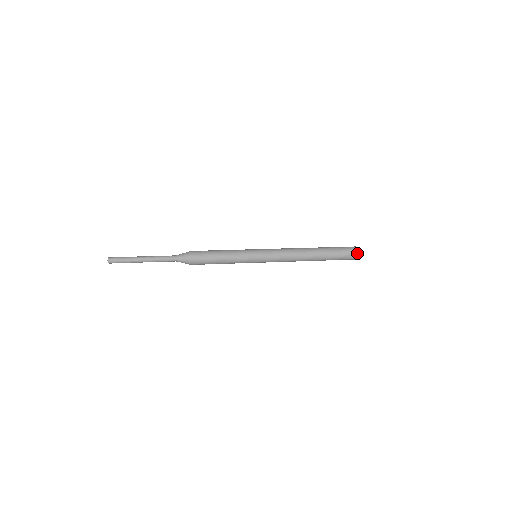
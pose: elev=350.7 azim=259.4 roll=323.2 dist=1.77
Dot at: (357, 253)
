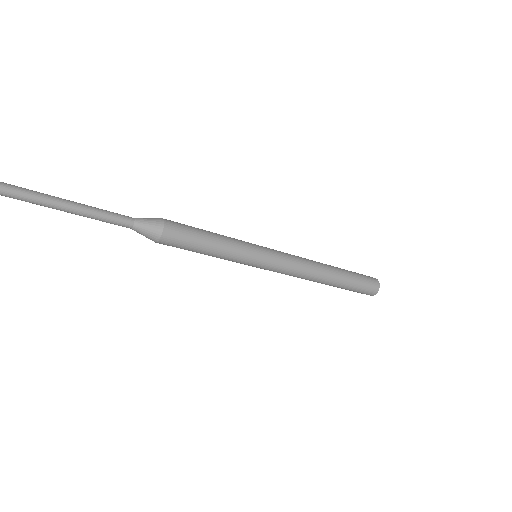
Dot at: (373, 278)
